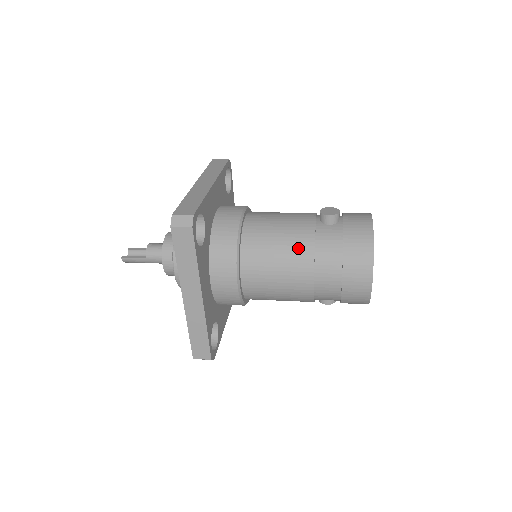
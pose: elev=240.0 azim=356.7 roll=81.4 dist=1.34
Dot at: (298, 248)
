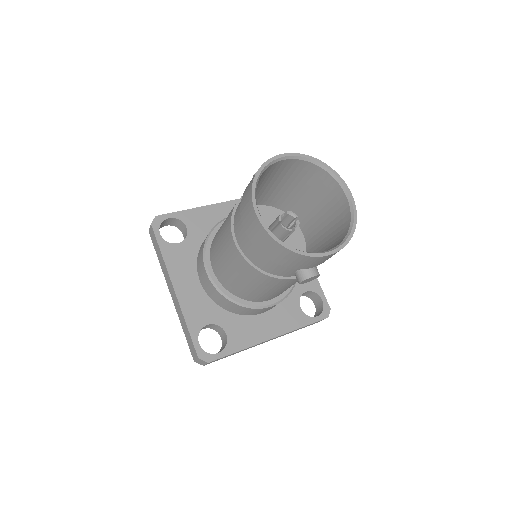
Dot at: (228, 216)
